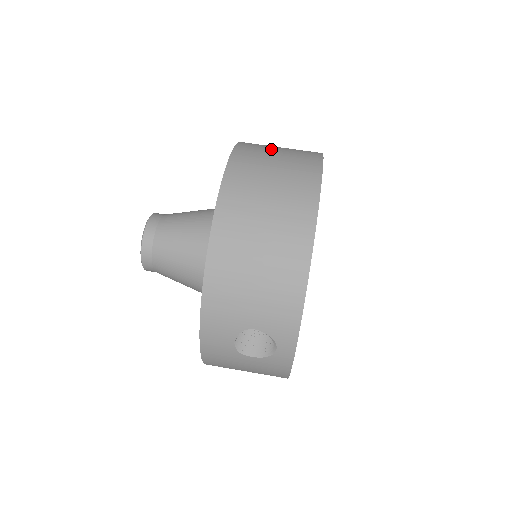
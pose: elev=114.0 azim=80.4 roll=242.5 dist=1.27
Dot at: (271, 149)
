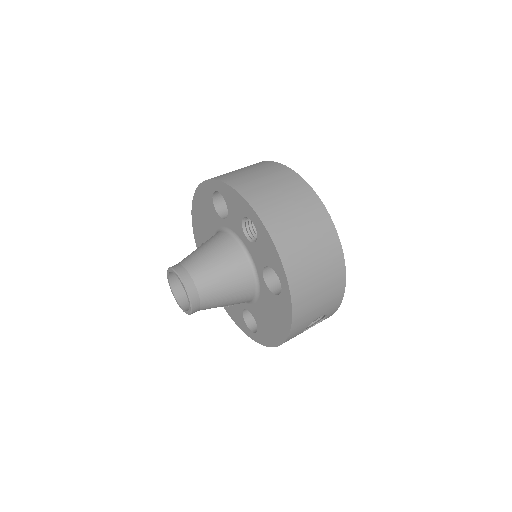
Dot at: (268, 189)
